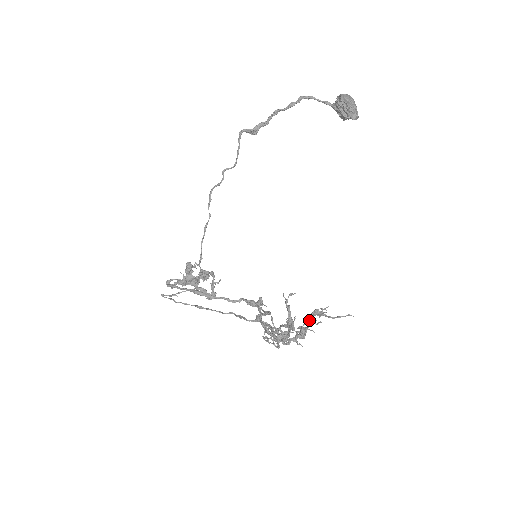
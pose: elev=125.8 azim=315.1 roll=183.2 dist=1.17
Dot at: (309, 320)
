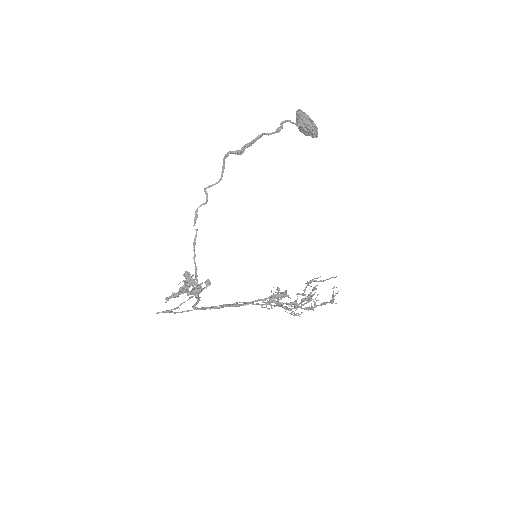
Dot at: occluded
